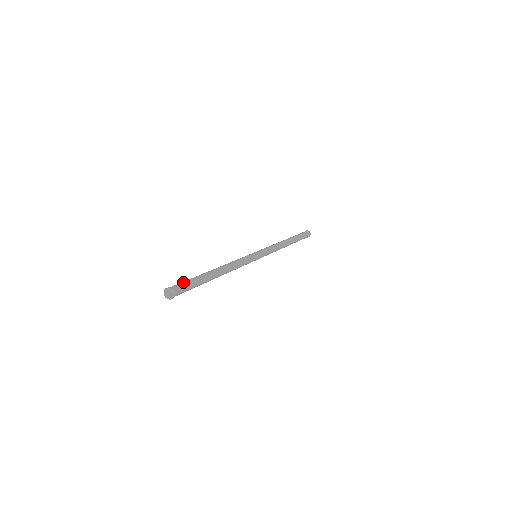
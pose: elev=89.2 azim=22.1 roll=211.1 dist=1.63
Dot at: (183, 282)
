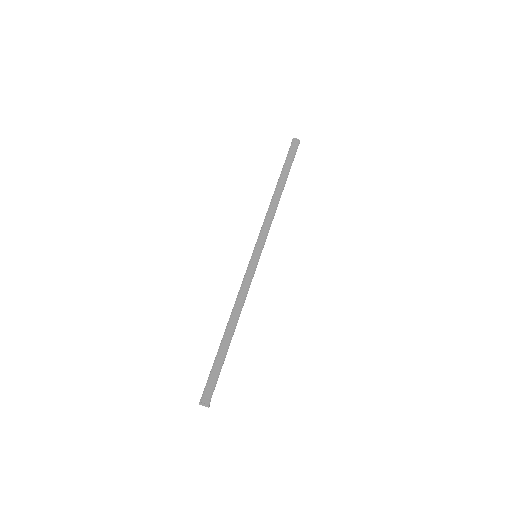
Dot at: (207, 381)
